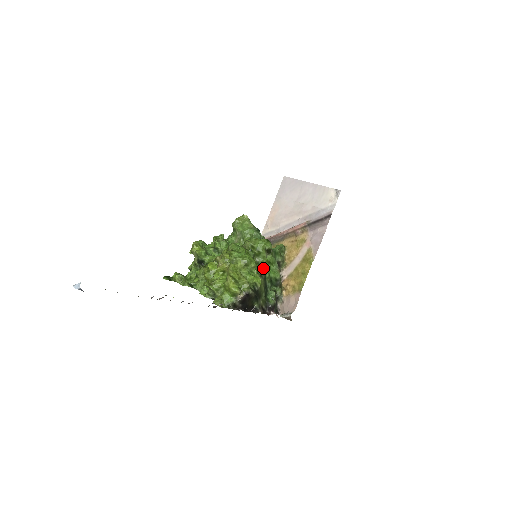
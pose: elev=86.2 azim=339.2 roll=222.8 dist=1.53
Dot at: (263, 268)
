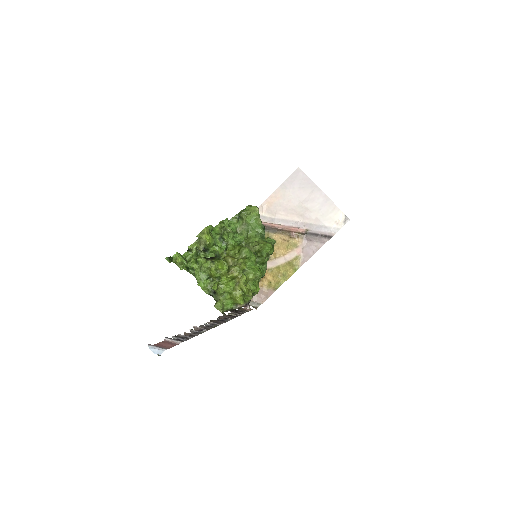
Dot at: occluded
